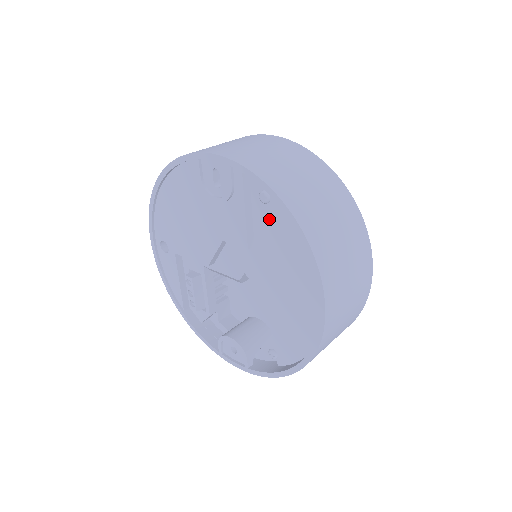
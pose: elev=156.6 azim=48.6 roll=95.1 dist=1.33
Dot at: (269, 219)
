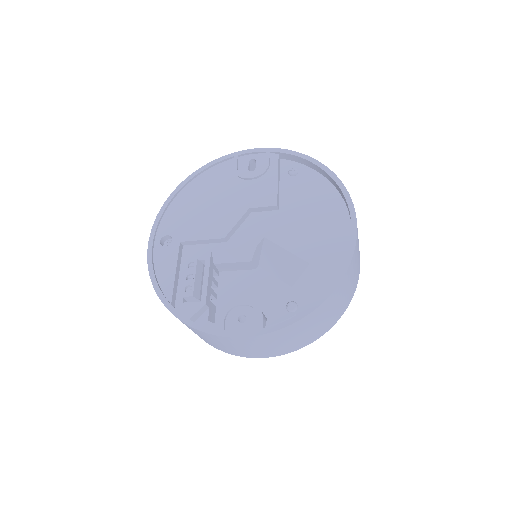
Dot at: (296, 185)
